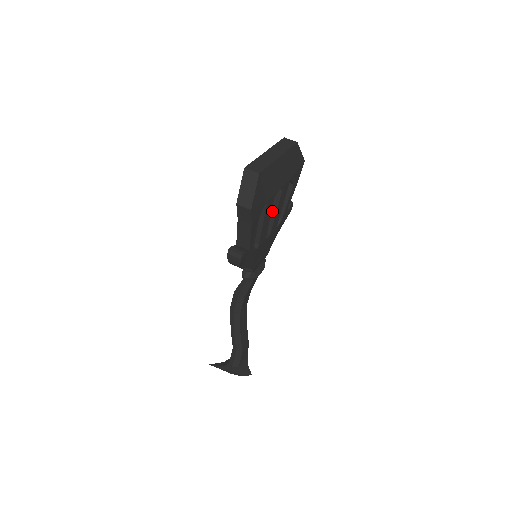
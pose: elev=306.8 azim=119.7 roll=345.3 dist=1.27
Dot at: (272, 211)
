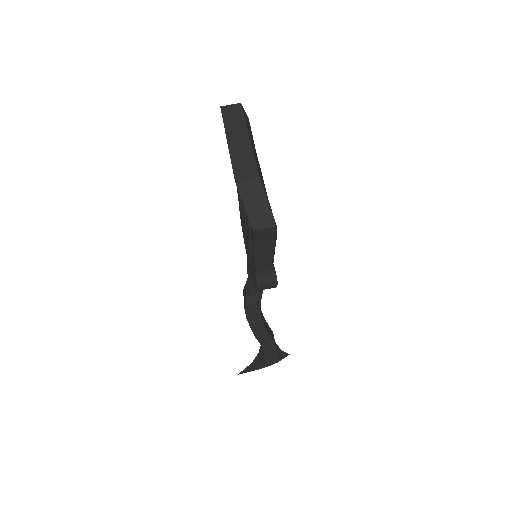
Dot at: occluded
